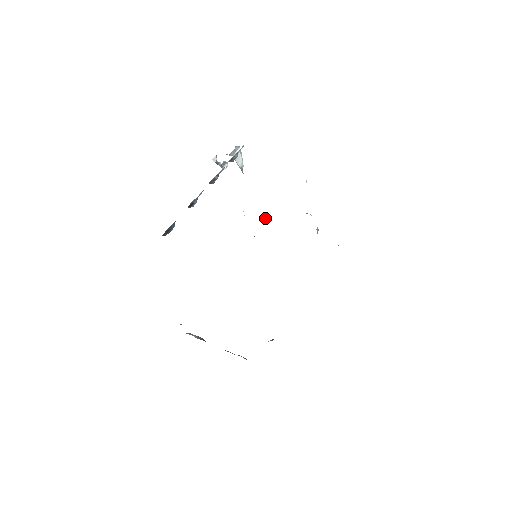
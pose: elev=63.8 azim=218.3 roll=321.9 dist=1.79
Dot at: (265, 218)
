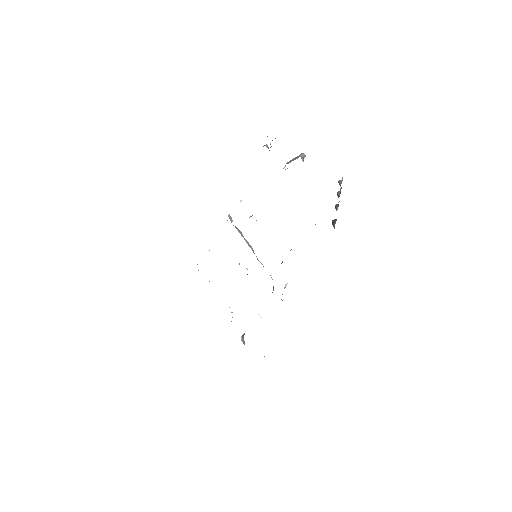
Dot at: occluded
